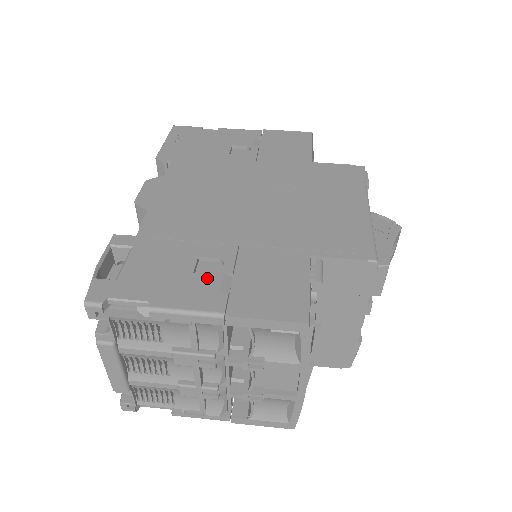
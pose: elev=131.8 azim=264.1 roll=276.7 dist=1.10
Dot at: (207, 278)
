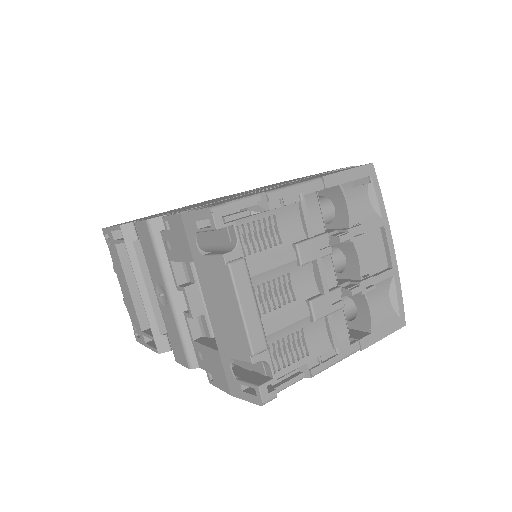
Dot at: occluded
